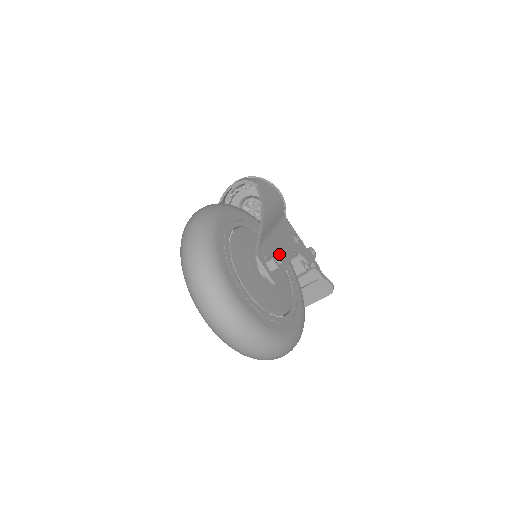
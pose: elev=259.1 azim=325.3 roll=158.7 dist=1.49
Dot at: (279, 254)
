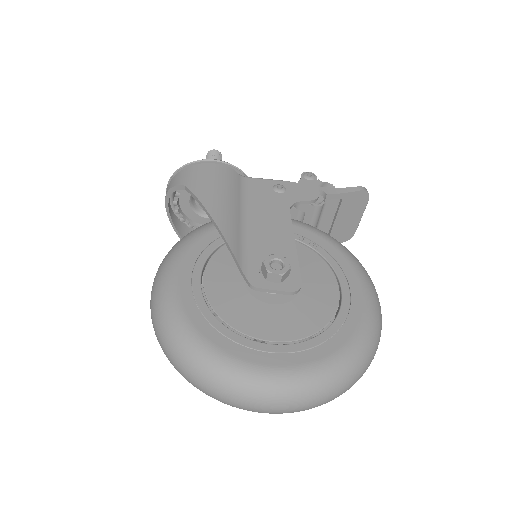
Dot at: (273, 242)
